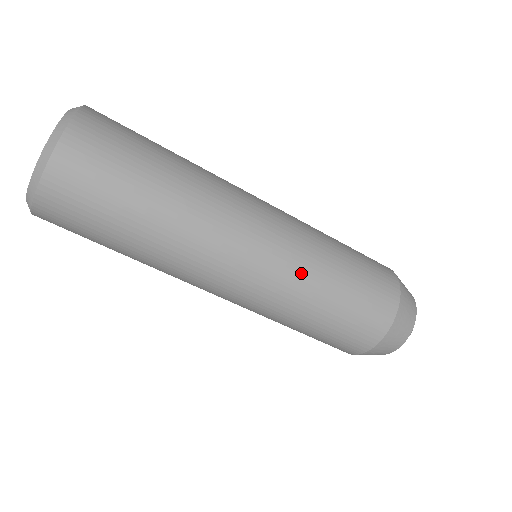
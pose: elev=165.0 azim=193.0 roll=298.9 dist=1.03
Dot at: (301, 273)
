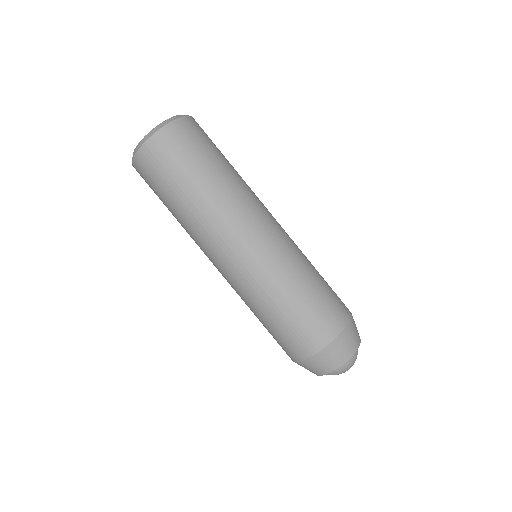
Dot at: (276, 271)
